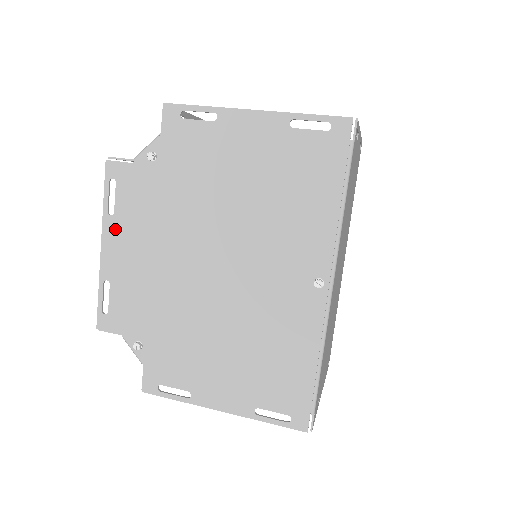
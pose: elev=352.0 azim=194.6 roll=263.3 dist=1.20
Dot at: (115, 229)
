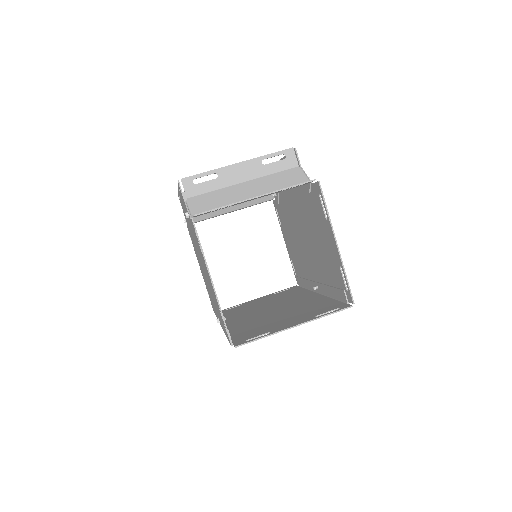
Dot at: occluded
